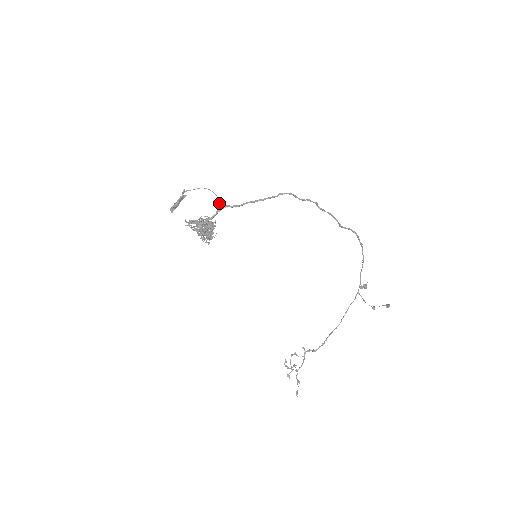
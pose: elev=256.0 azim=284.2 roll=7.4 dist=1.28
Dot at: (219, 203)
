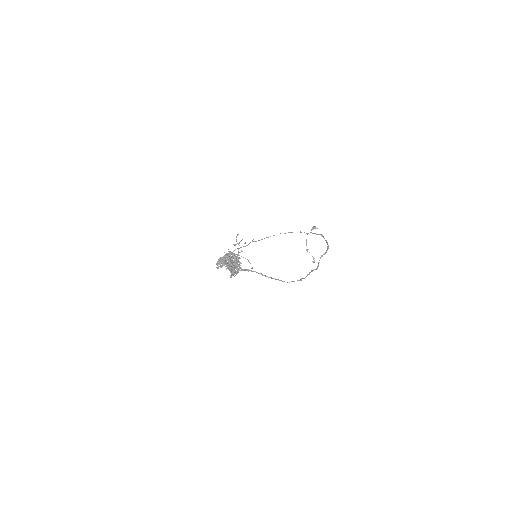
Dot at: (252, 268)
